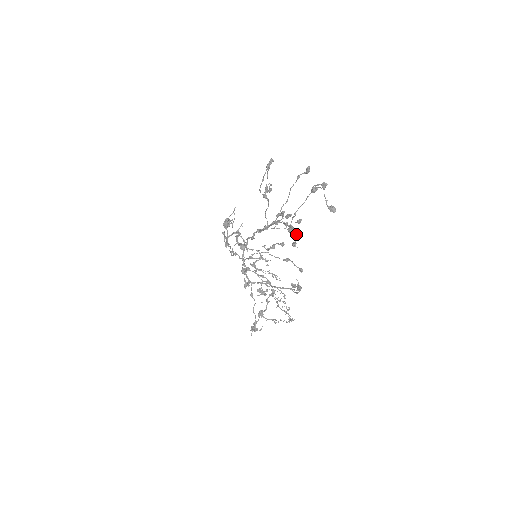
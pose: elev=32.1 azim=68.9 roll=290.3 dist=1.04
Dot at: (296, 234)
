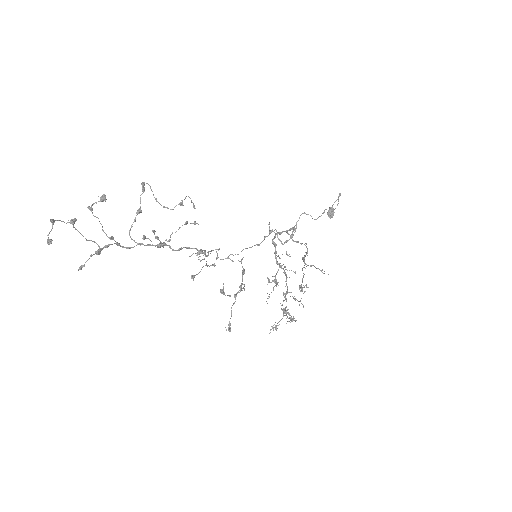
Dot at: (89, 258)
